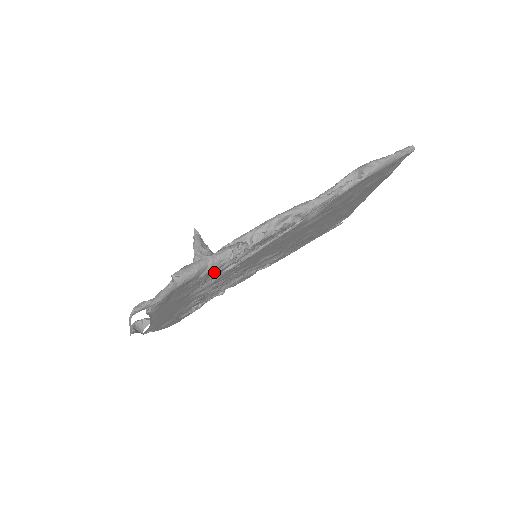
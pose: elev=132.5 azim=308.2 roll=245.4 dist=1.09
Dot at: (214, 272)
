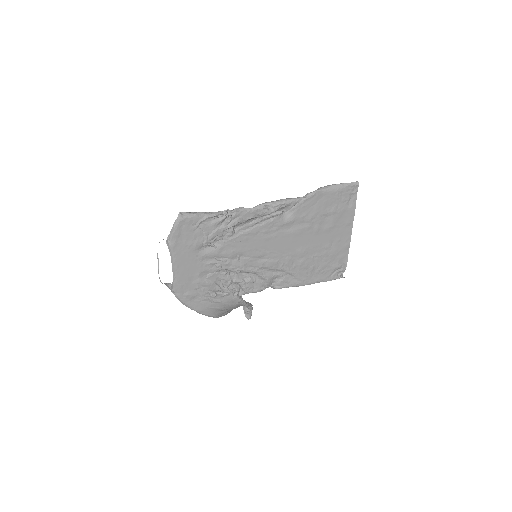
Dot at: (212, 228)
